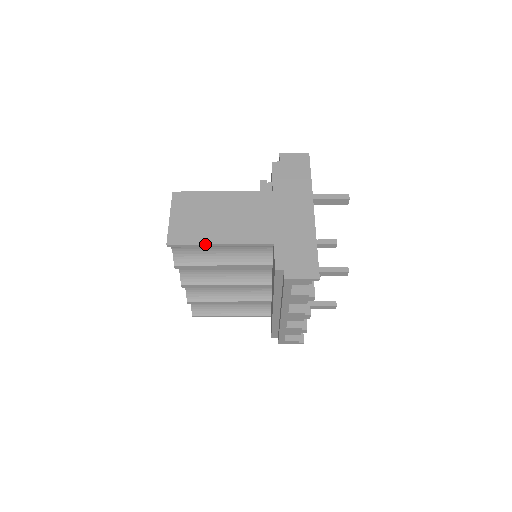
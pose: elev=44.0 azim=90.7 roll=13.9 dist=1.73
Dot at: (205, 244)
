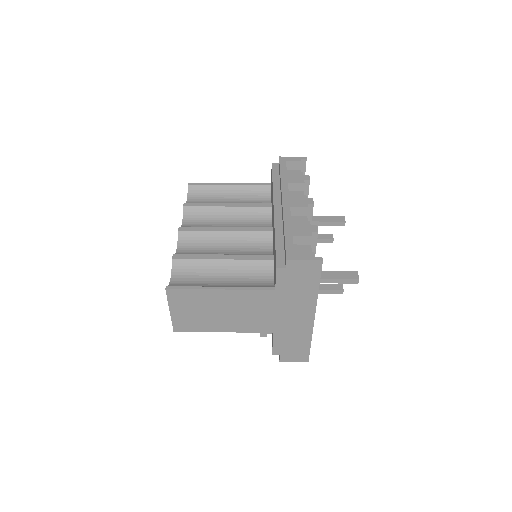
Dot at: (218, 183)
